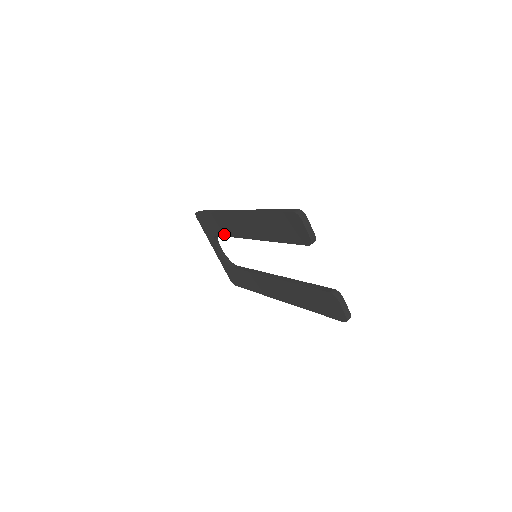
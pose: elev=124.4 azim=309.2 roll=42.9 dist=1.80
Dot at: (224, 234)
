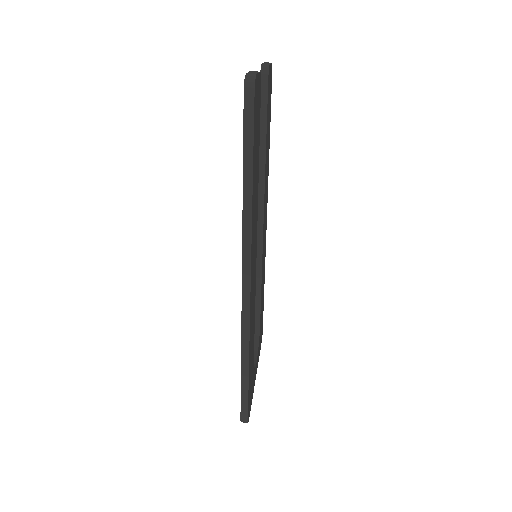
Dot at: occluded
